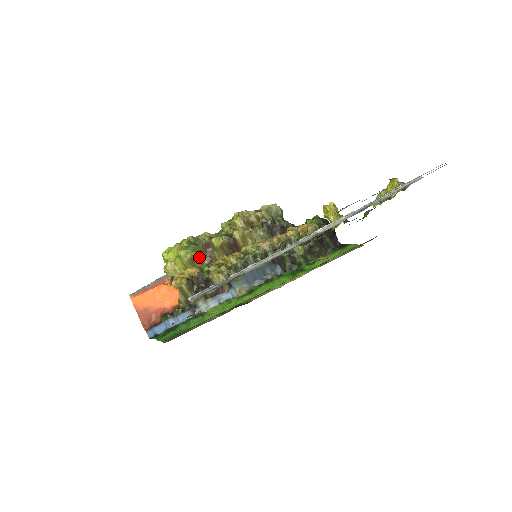
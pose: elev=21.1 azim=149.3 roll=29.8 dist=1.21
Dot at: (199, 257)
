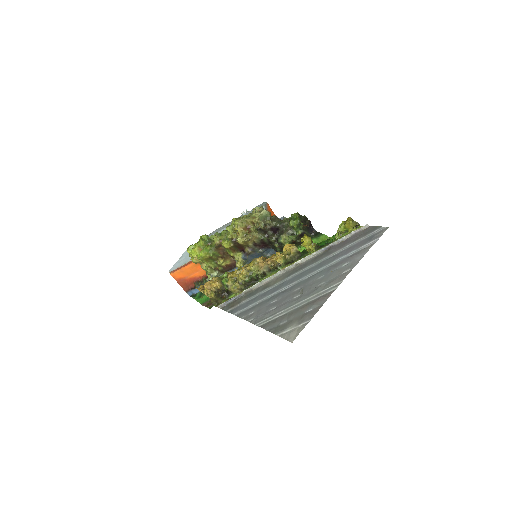
Dot at: (215, 254)
